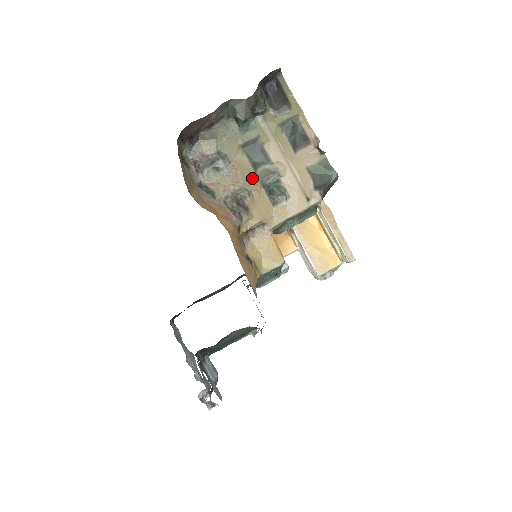
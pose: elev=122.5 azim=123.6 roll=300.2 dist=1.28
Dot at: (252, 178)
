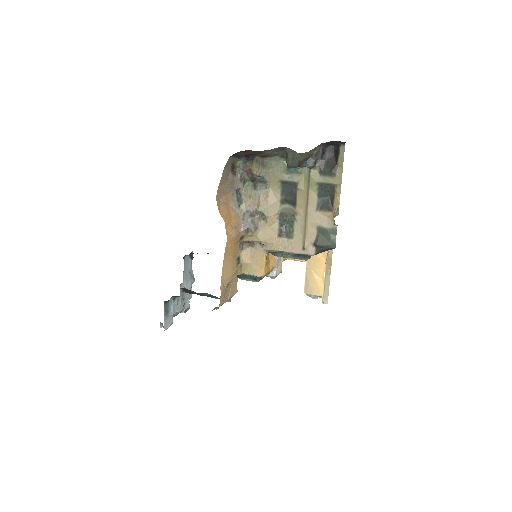
Dot at: (275, 209)
